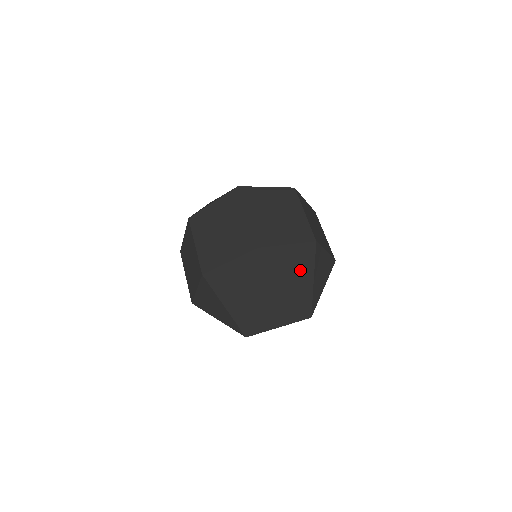
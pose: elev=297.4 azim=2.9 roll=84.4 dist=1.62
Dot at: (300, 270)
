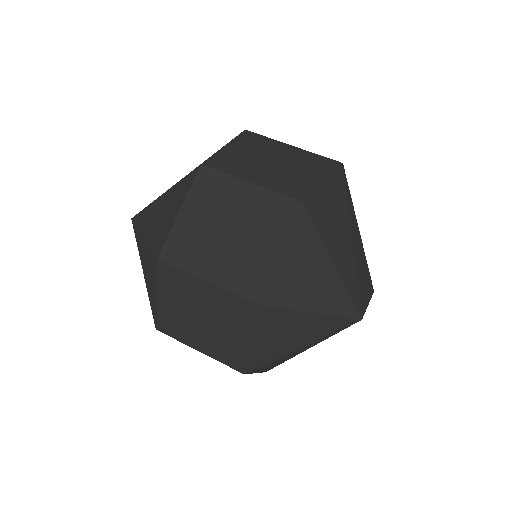
Dot at: occluded
